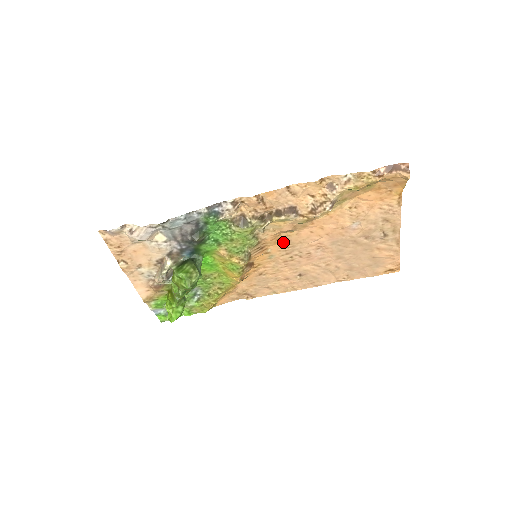
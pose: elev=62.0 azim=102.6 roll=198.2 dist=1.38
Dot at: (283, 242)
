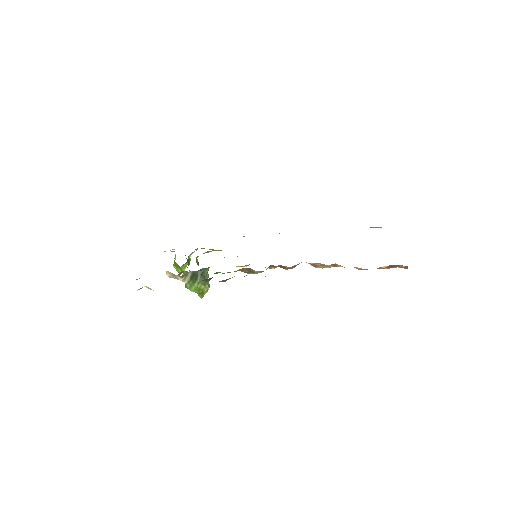
Dot at: occluded
